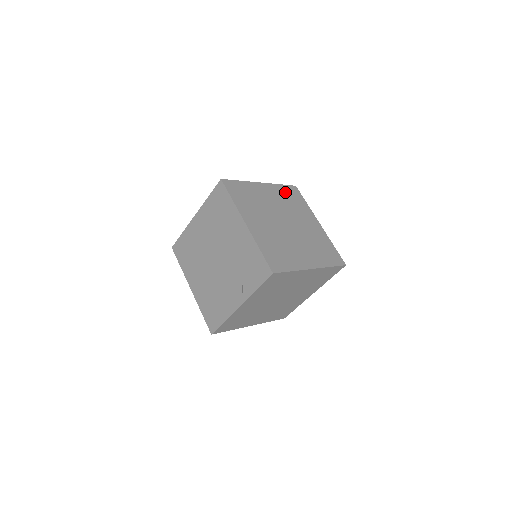
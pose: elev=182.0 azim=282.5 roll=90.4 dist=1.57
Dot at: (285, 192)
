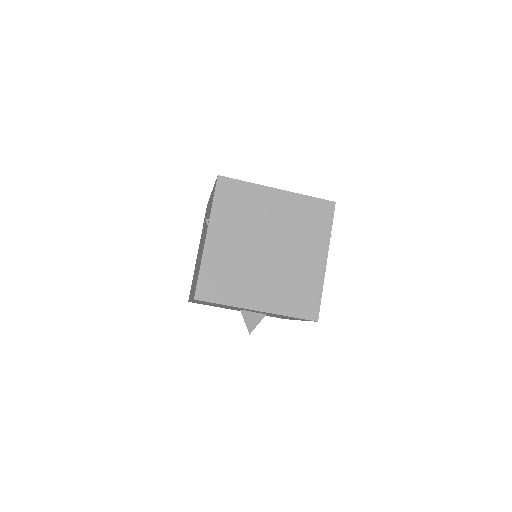
Dot at: occluded
